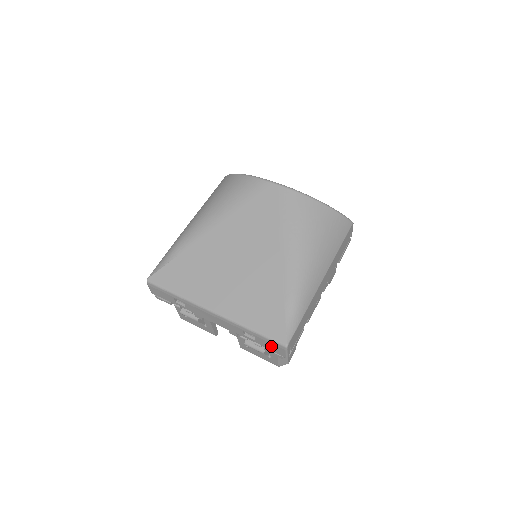
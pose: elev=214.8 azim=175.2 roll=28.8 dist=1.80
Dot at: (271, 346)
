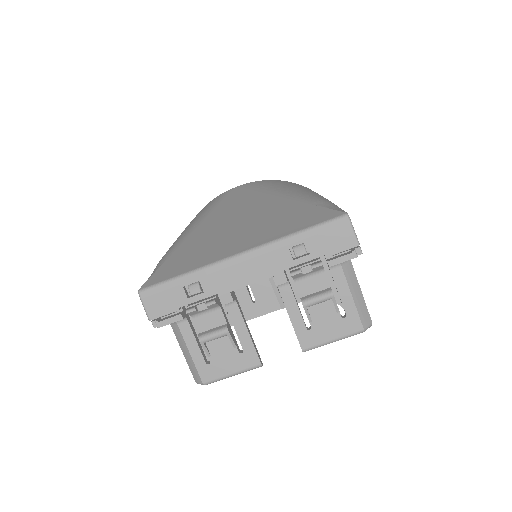
Dot at: (332, 239)
